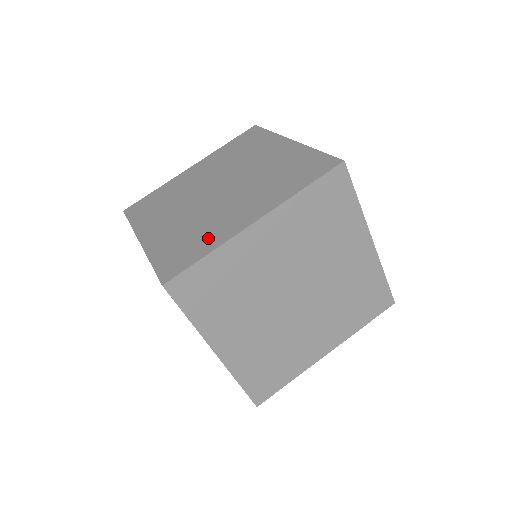
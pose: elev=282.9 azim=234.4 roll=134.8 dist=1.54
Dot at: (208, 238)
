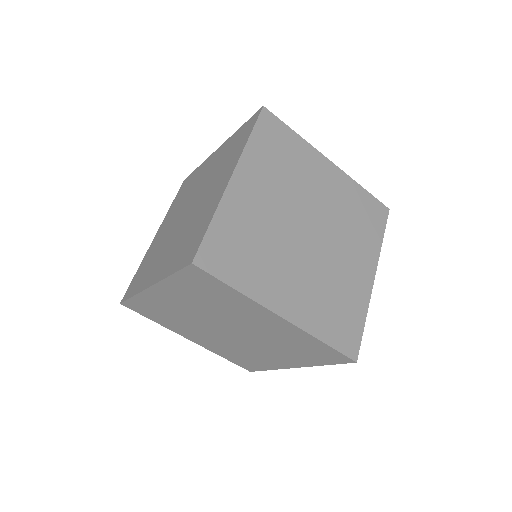
Dot at: (204, 219)
